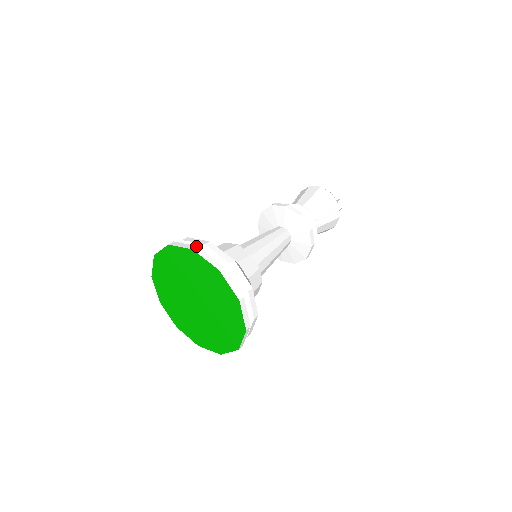
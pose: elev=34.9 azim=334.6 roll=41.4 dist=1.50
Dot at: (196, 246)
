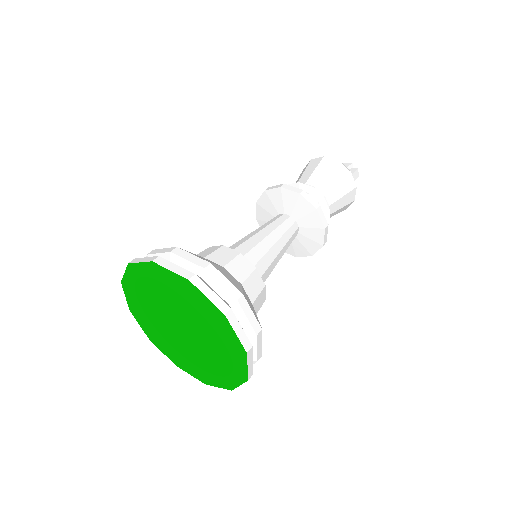
Dot at: (133, 259)
